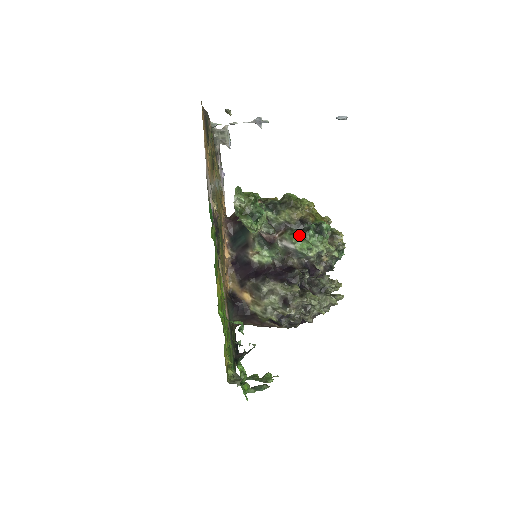
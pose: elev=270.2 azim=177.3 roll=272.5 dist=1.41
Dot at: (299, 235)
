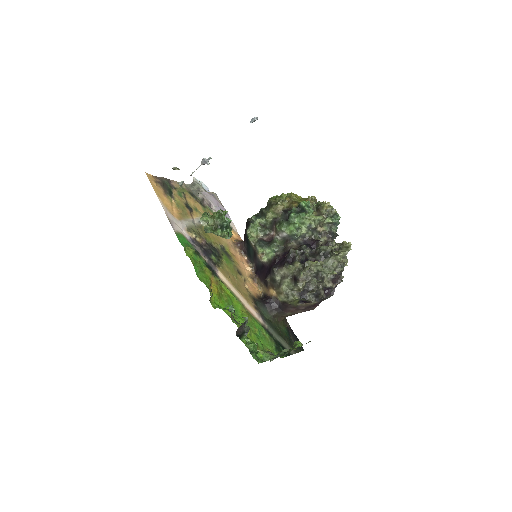
Dot at: (284, 222)
